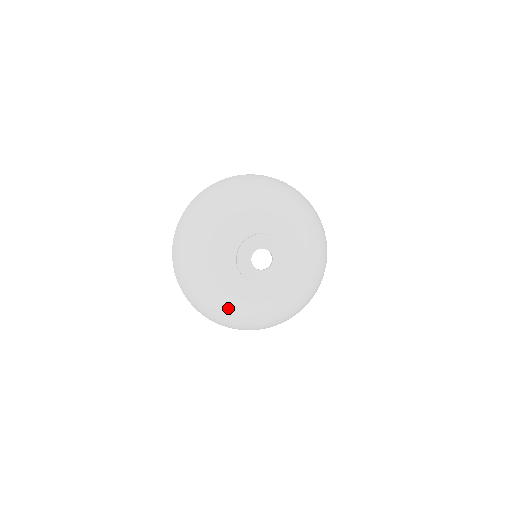
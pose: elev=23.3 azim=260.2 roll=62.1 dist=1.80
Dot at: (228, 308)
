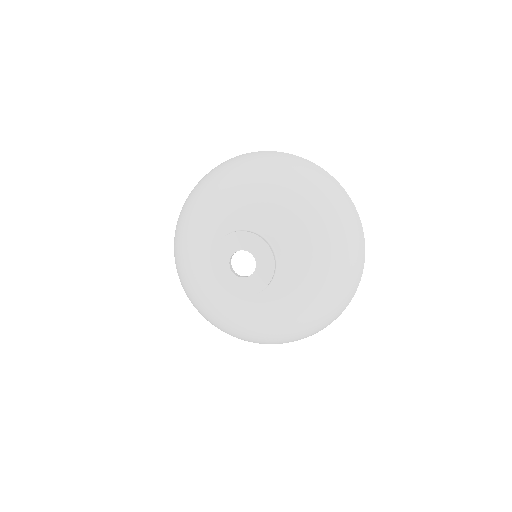
Dot at: (269, 330)
